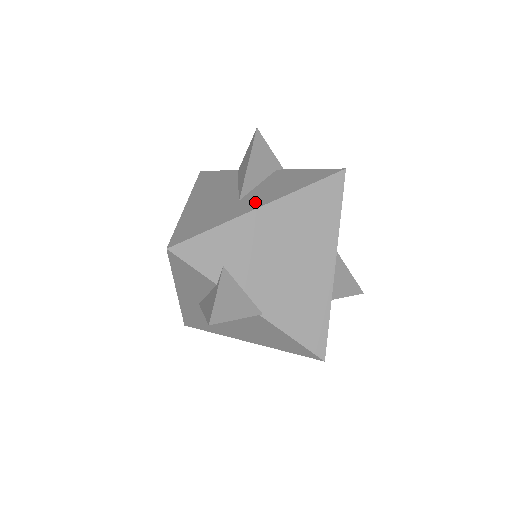
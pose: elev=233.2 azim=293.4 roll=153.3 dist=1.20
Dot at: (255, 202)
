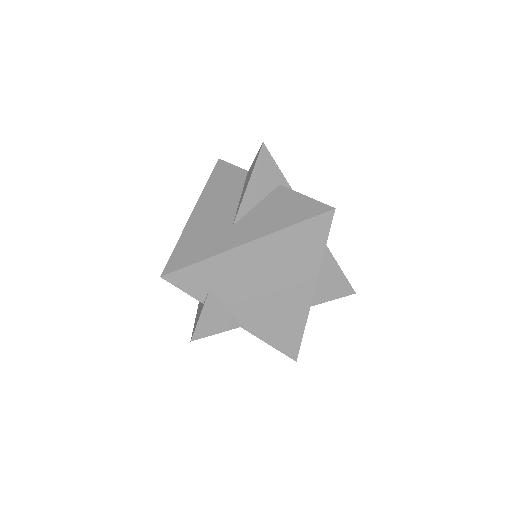
Dot at: (243, 234)
